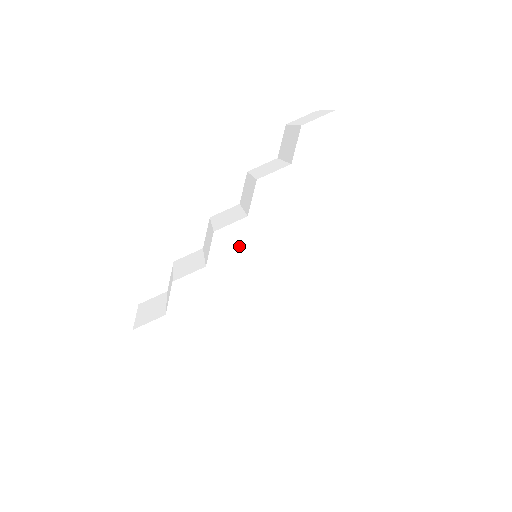
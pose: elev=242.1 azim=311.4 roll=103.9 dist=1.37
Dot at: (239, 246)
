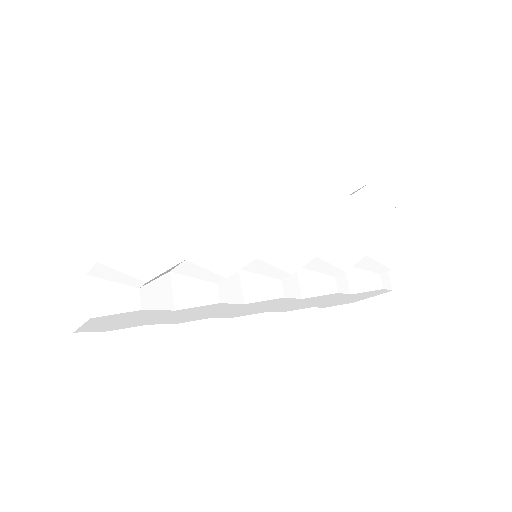
Dot at: (280, 202)
